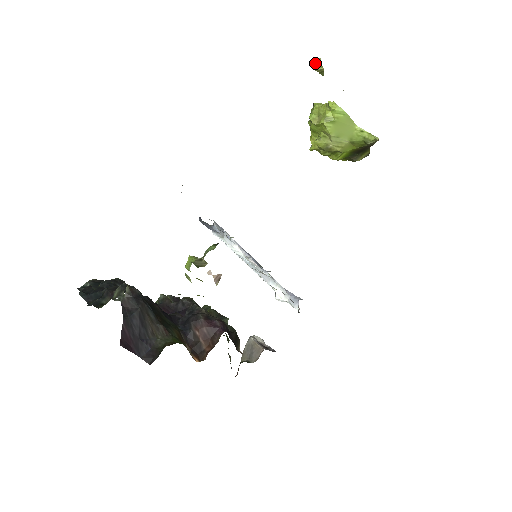
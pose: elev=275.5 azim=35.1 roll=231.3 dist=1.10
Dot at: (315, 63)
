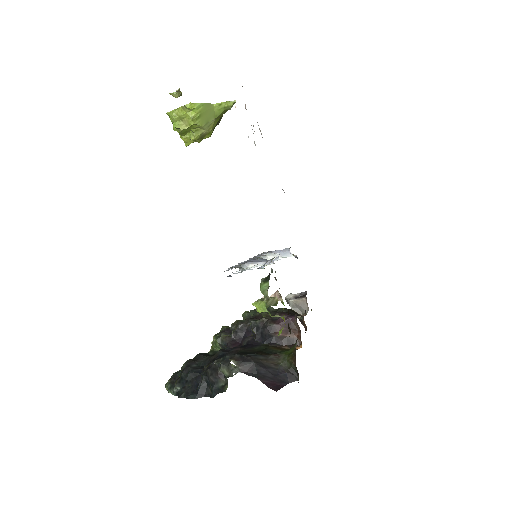
Dot at: (173, 93)
